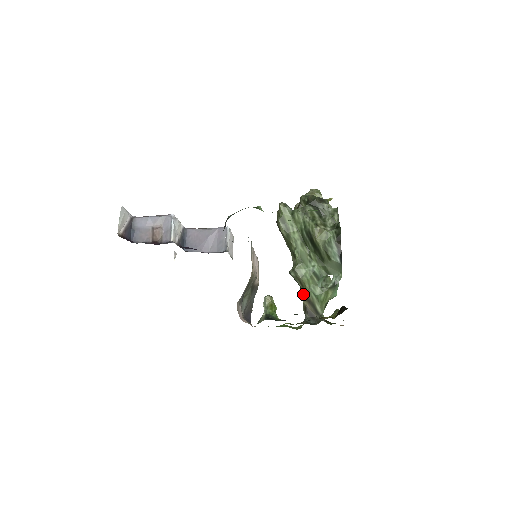
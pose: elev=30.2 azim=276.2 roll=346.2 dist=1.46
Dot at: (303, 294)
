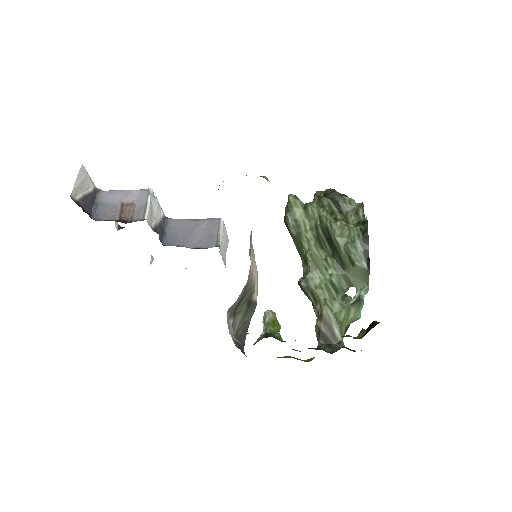
Dot at: (316, 312)
